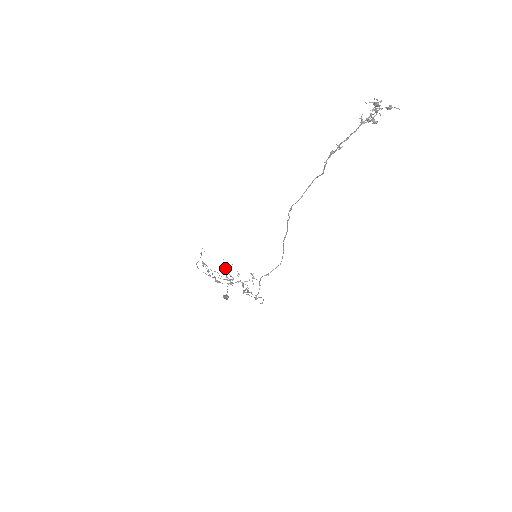
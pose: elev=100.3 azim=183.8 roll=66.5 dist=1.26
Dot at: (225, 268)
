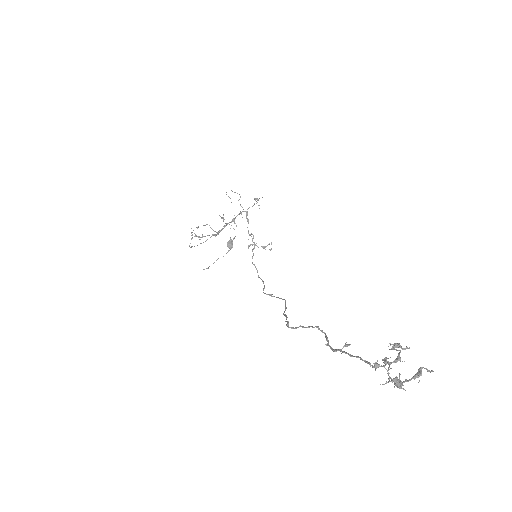
Dot at: (223, 219)
